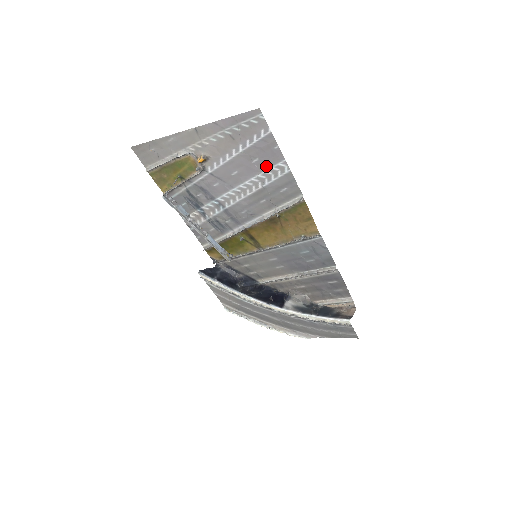
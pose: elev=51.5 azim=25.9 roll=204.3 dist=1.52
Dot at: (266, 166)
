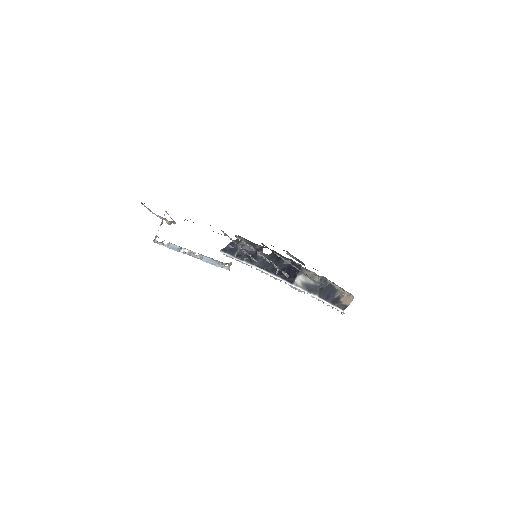
Dot at: occluded
